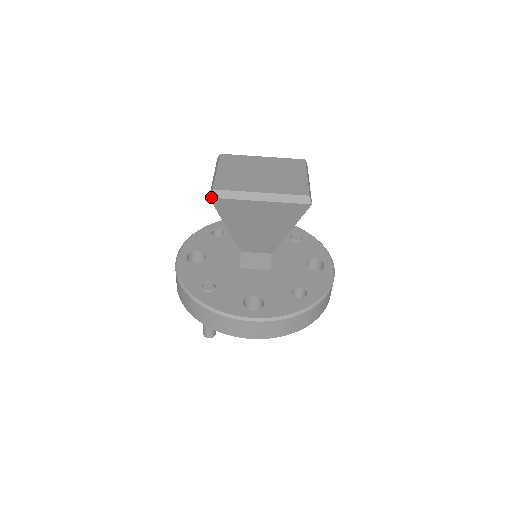
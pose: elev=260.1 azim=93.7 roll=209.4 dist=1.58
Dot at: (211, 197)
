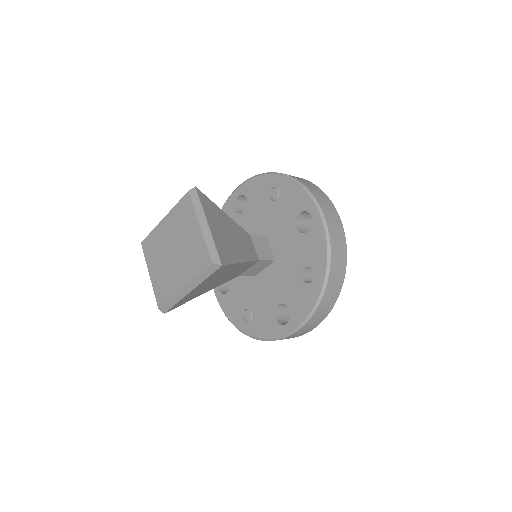
Dot at: (164, 313)
